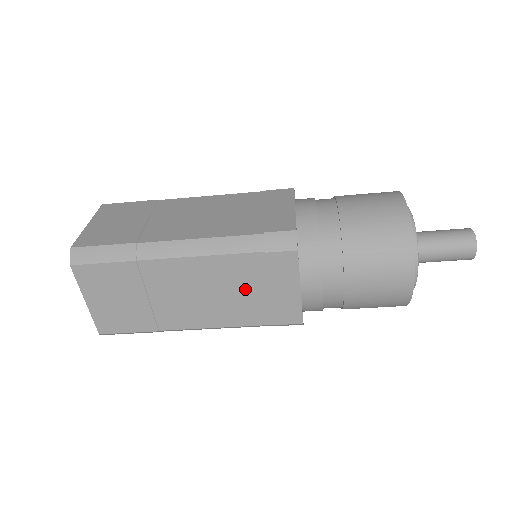
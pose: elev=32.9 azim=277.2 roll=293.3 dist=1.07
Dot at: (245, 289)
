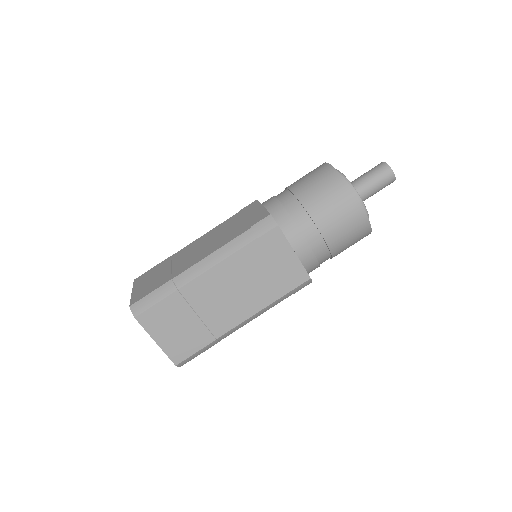
Dot at: (259, 273)
